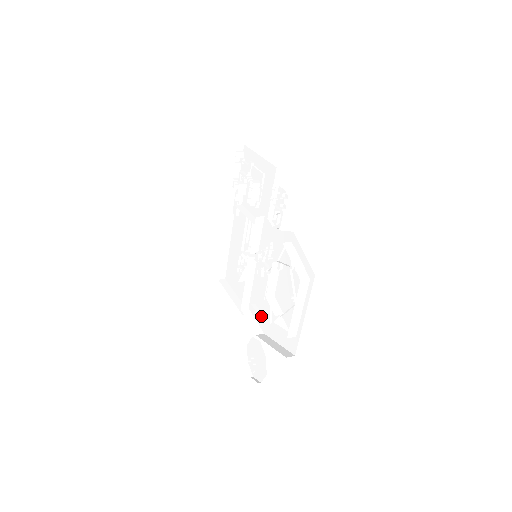
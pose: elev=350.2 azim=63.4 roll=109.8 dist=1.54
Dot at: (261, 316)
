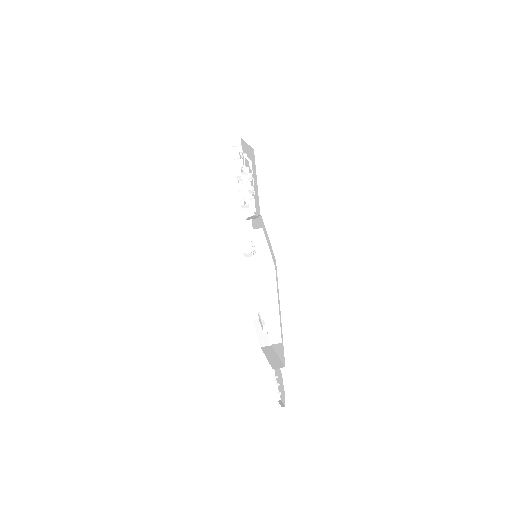
Dot at: (264, 324)
